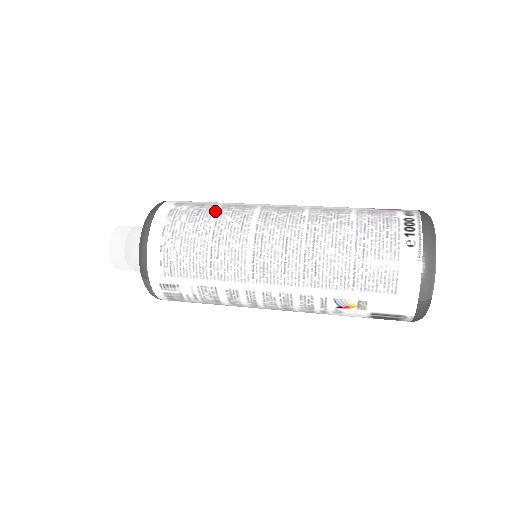
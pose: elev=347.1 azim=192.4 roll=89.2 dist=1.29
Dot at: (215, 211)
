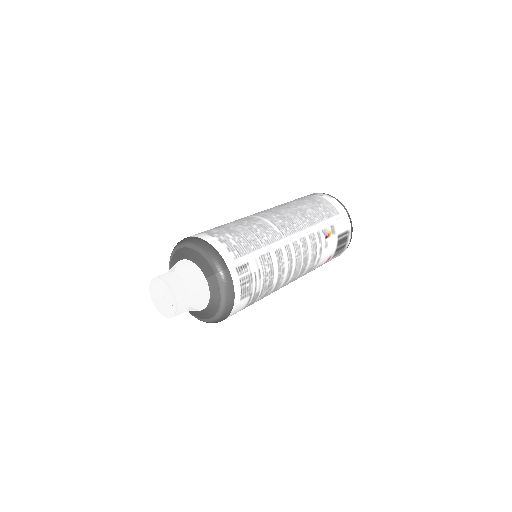
Dot at: occluded
